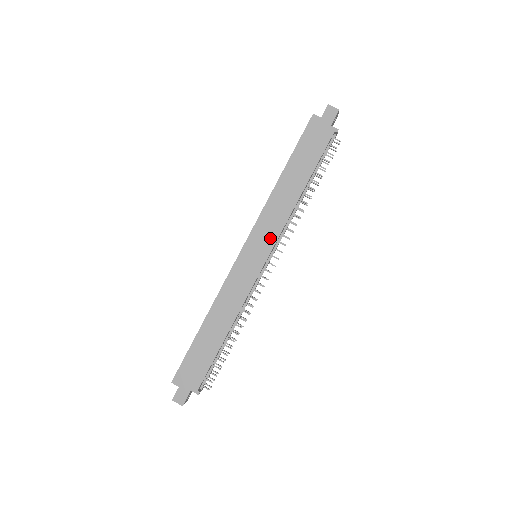
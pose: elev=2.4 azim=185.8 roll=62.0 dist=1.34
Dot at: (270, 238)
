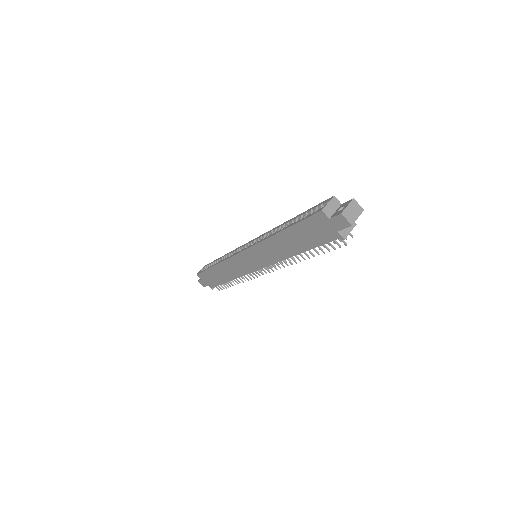
Dot at: (263, 261)
